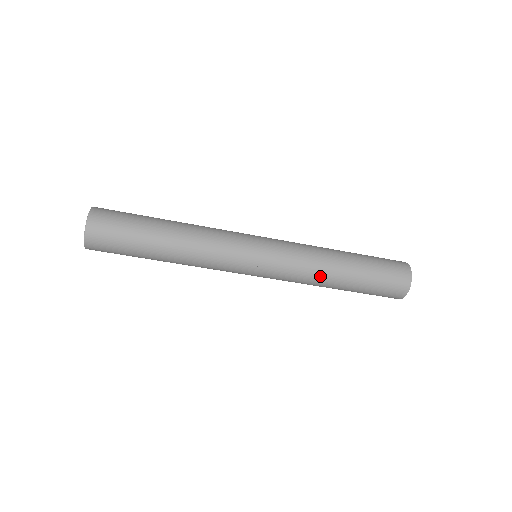
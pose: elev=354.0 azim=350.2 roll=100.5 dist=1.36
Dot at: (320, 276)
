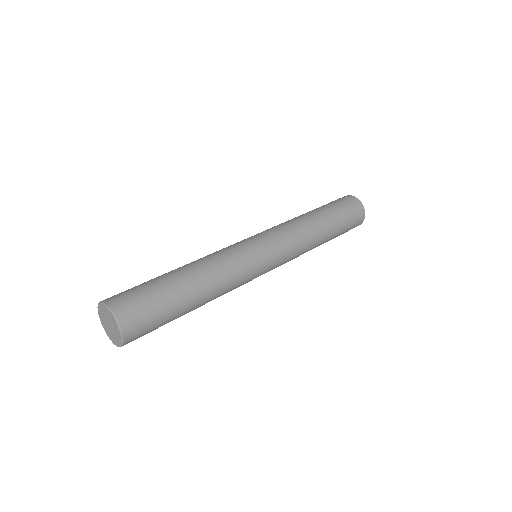
Dot at: (312, 240)
